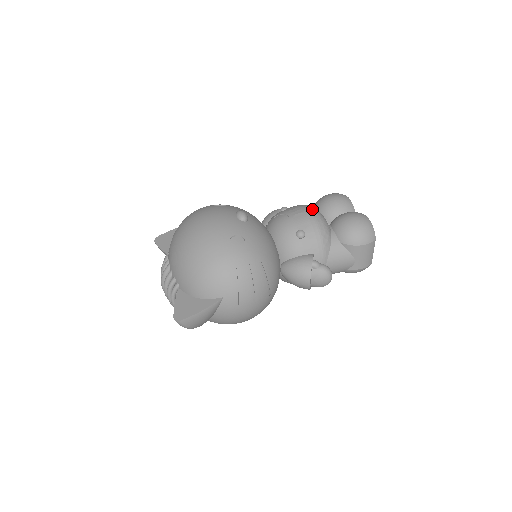
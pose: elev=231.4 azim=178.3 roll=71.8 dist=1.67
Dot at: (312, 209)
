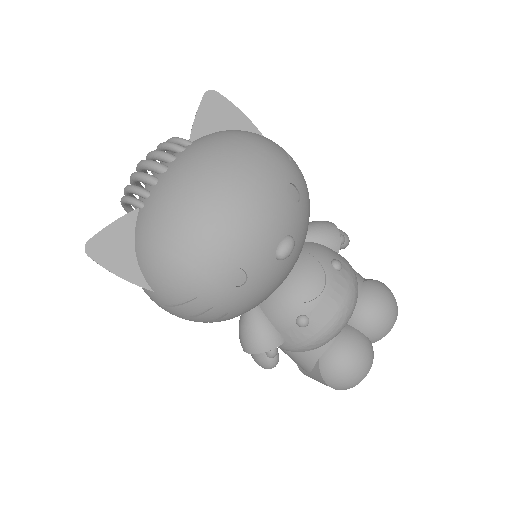
Dot at: (350, 310)
